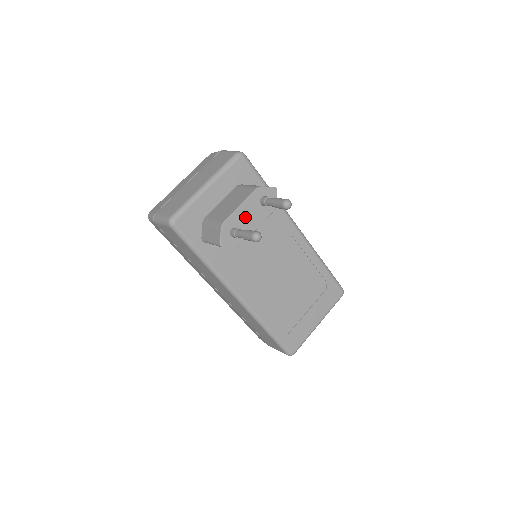
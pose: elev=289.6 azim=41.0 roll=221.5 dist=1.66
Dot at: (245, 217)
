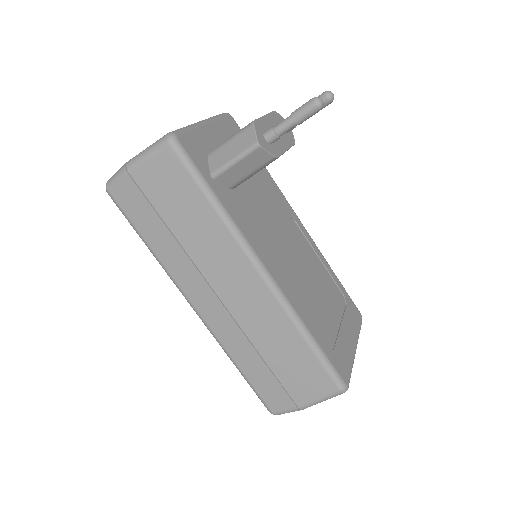
Dot at: occluded
